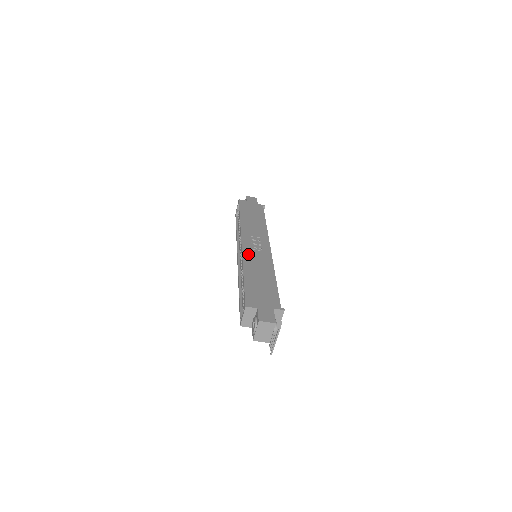
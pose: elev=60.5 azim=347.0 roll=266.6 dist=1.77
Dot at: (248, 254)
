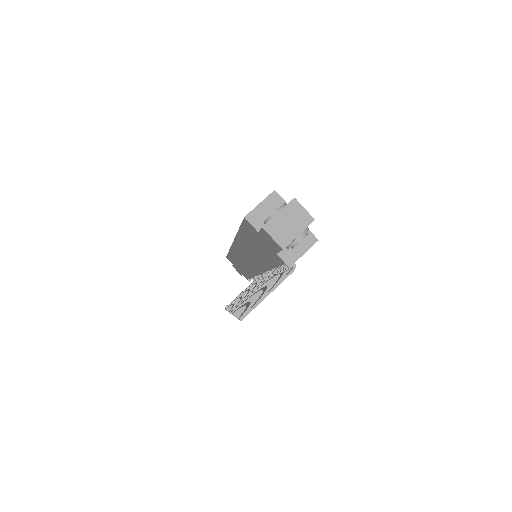
Dot at: occluded
